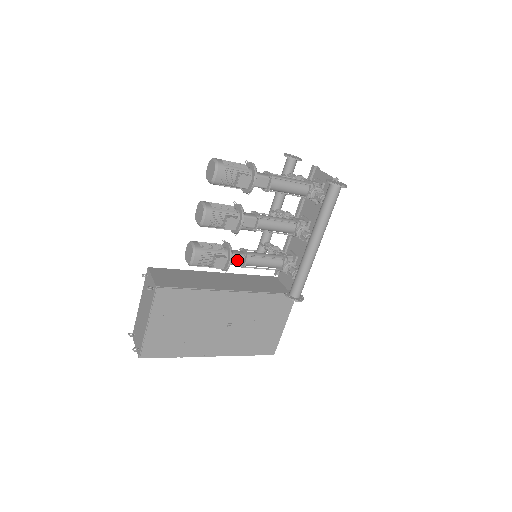
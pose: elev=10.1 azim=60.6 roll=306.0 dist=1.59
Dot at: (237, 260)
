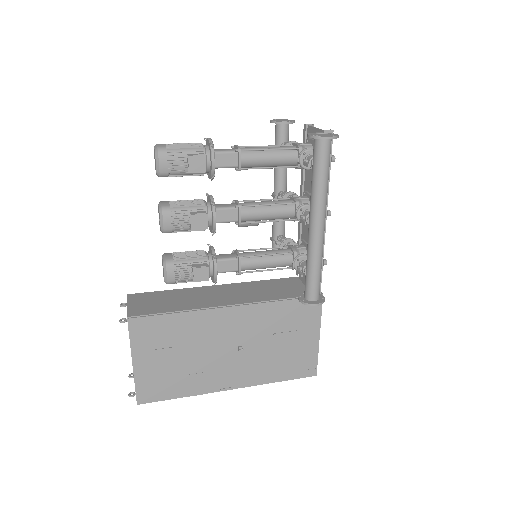
Dot at: (228, 266)
